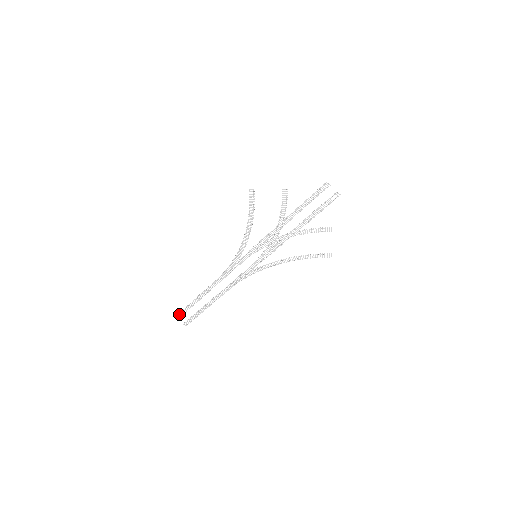
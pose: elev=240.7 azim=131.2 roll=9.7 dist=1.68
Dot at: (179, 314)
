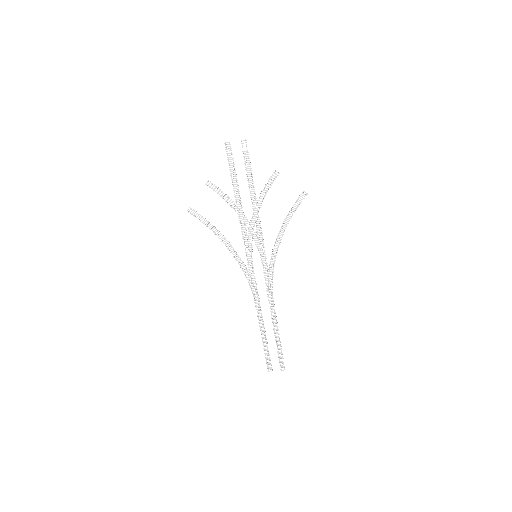
Dot at: occluded
